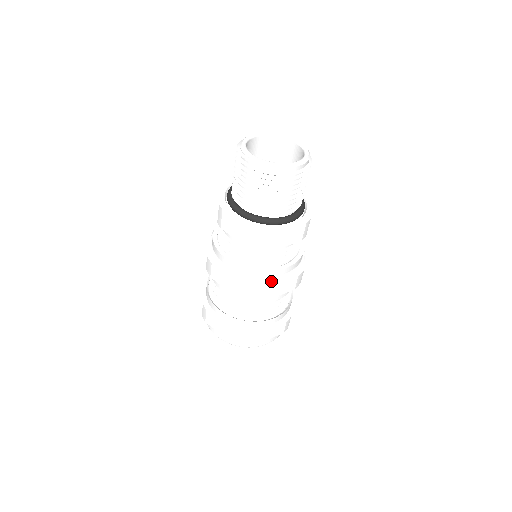
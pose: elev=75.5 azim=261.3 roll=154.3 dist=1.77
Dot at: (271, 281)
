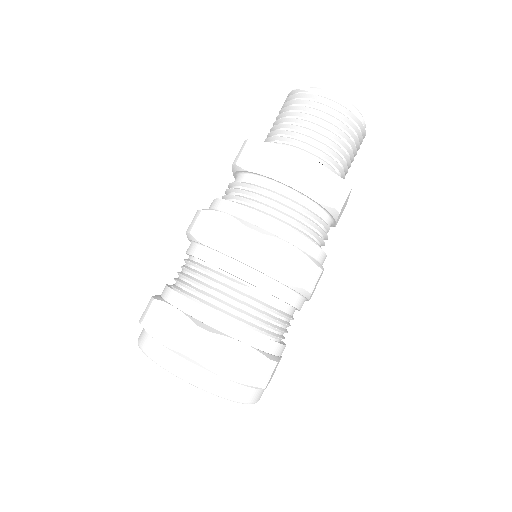
Dot at: (278, 239)
